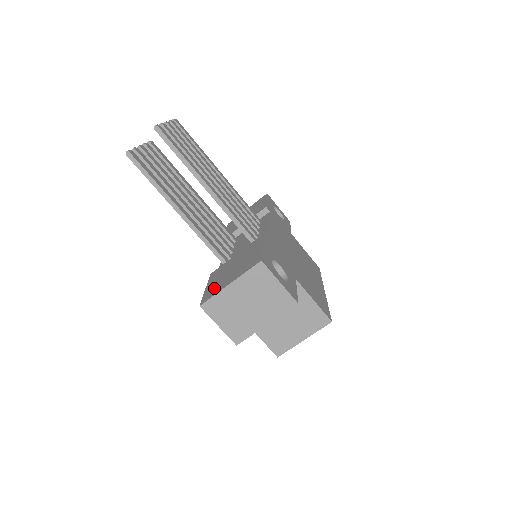
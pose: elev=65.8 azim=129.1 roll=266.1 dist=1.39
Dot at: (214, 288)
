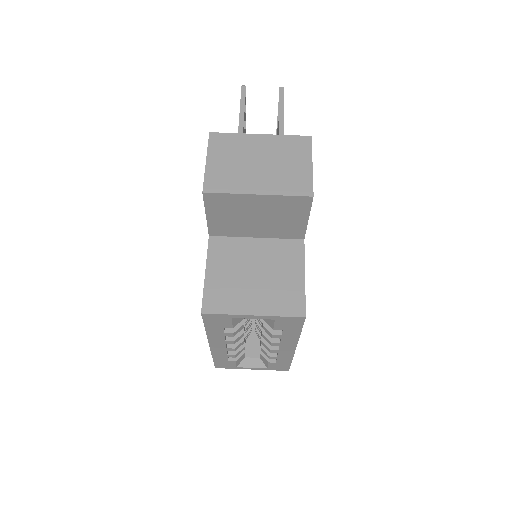
Dot at: occluded
